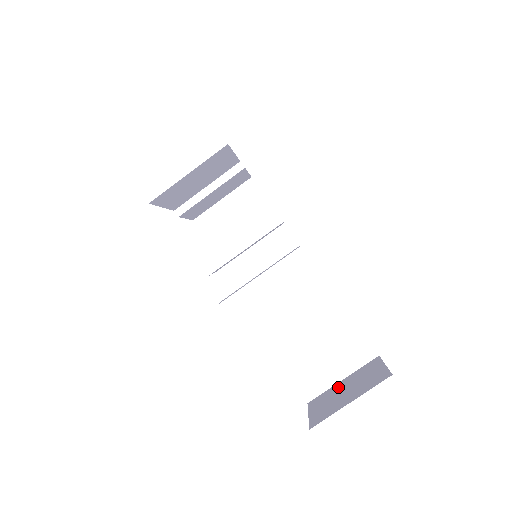
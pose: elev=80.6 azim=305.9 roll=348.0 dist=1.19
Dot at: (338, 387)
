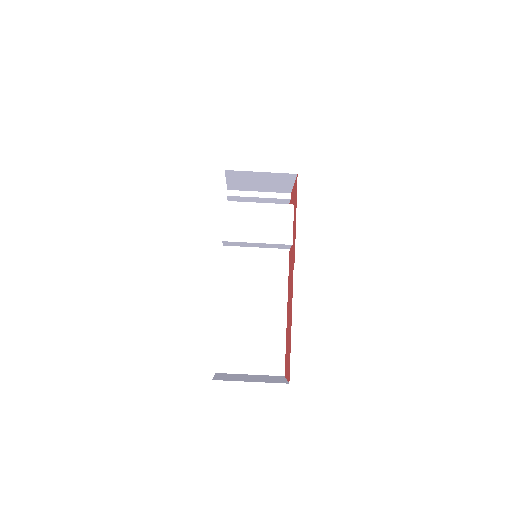
Dot at: (245, 375)
